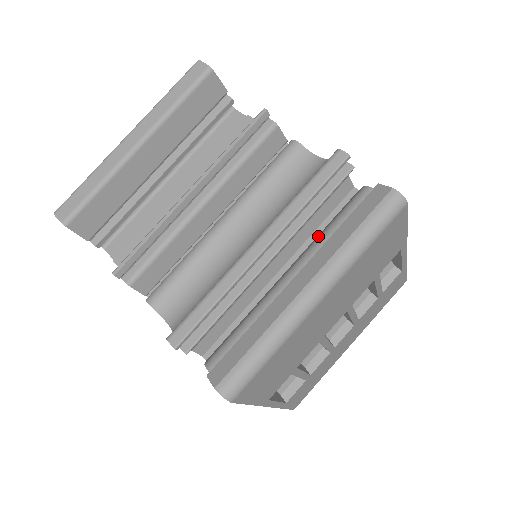
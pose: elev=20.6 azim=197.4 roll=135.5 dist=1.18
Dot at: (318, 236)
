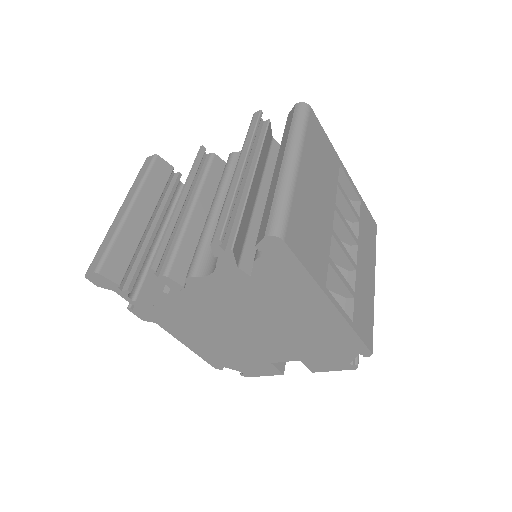
Dot at: occluded
